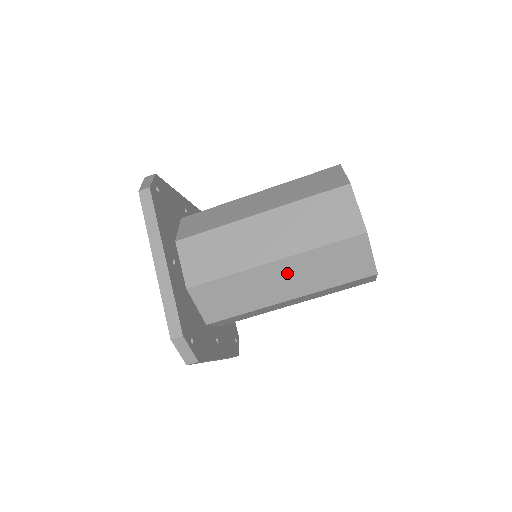
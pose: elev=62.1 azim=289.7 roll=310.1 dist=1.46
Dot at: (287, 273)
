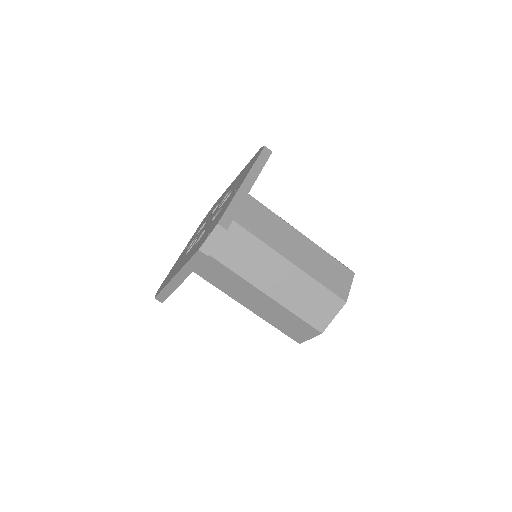
Dot at: (286, 276)
